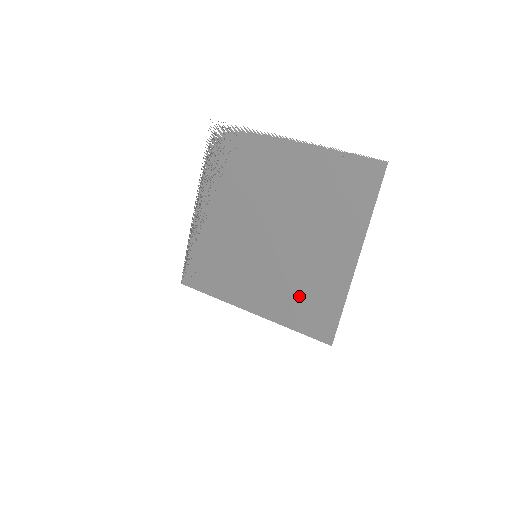
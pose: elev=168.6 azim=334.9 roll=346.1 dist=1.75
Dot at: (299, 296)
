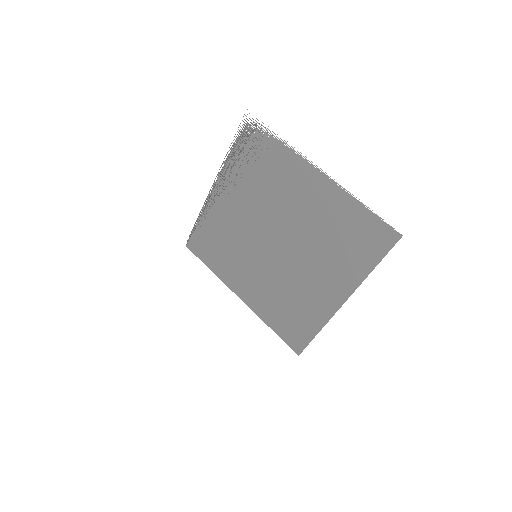
Dot at: (284, 306)
